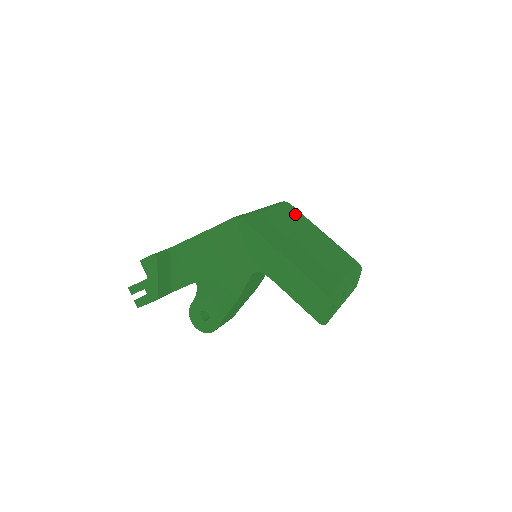
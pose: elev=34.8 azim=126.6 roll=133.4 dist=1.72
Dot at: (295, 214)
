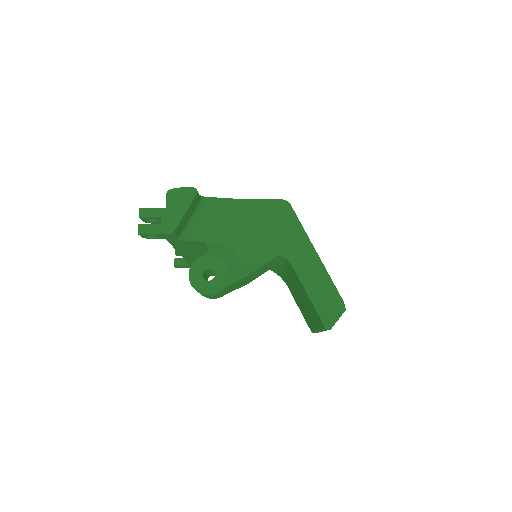
Dot at: occluded
